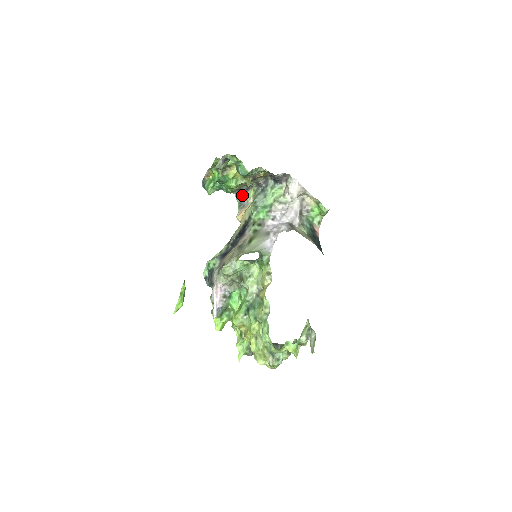
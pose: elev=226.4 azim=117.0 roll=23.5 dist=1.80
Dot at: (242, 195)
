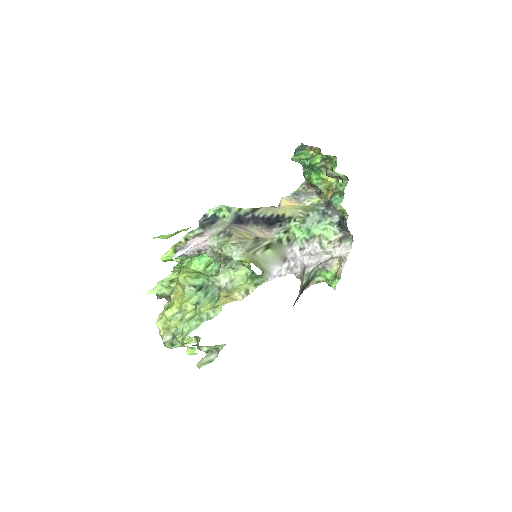
Dot at: (308, 190)
